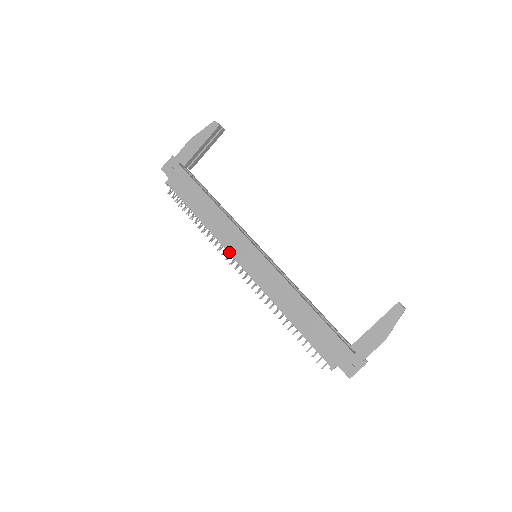
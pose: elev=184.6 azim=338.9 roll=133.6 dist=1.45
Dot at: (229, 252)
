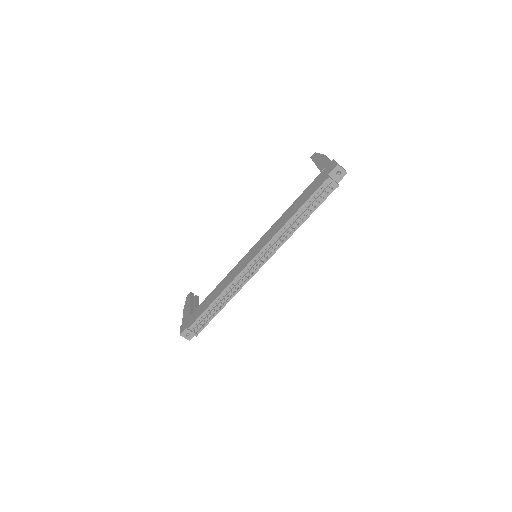
Dot at: (241, 271)
